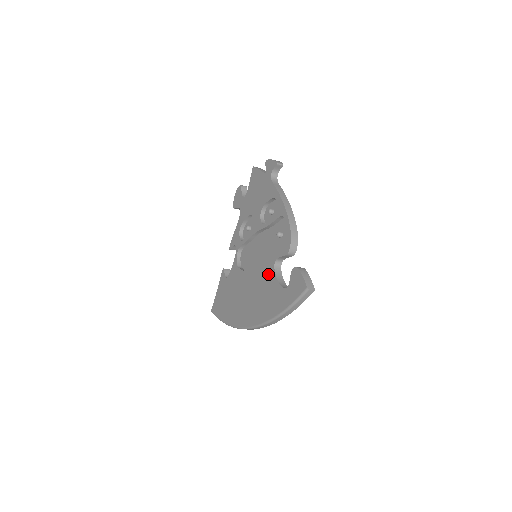
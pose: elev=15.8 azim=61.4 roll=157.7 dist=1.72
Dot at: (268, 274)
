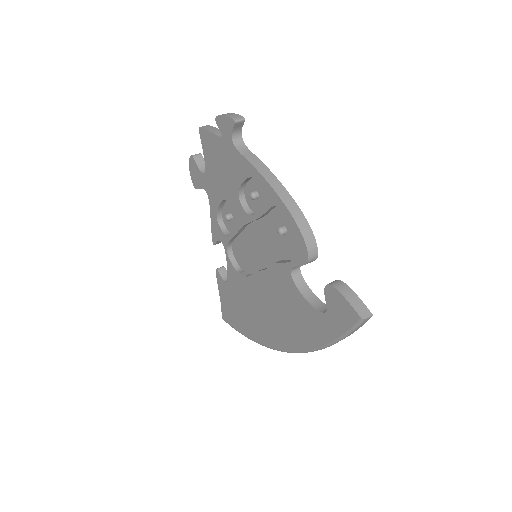
Dot at: (286, 288)
